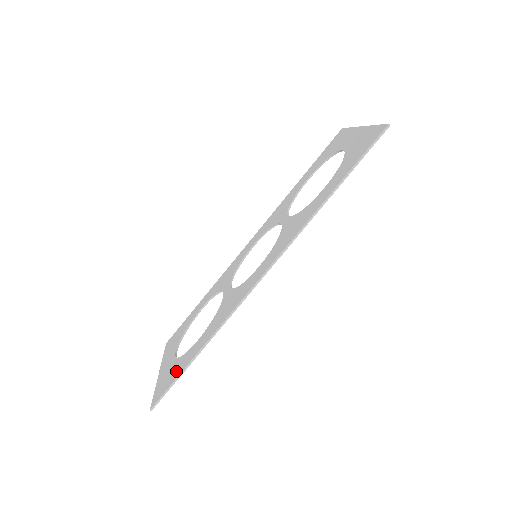
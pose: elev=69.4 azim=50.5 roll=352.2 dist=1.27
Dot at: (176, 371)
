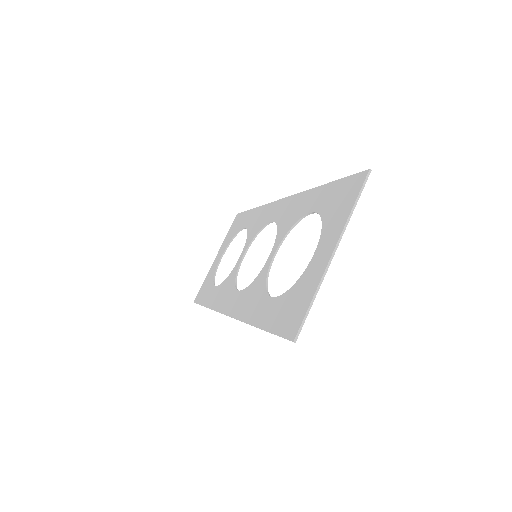
Dot at: (205, 294)
